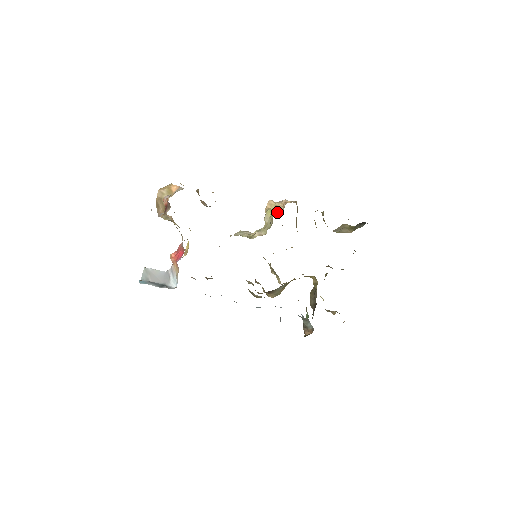
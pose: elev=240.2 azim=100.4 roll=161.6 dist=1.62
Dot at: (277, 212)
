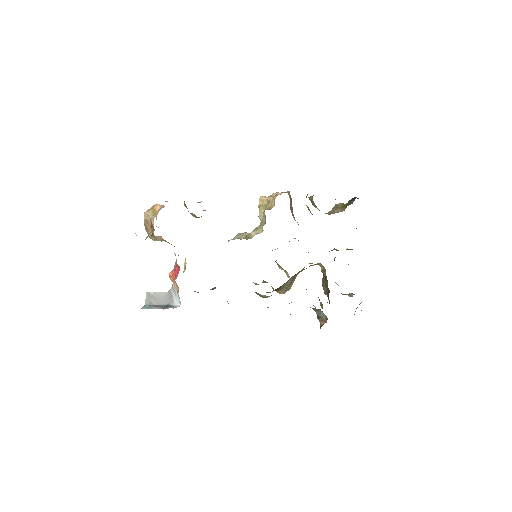
Dot at: (269, 207)
